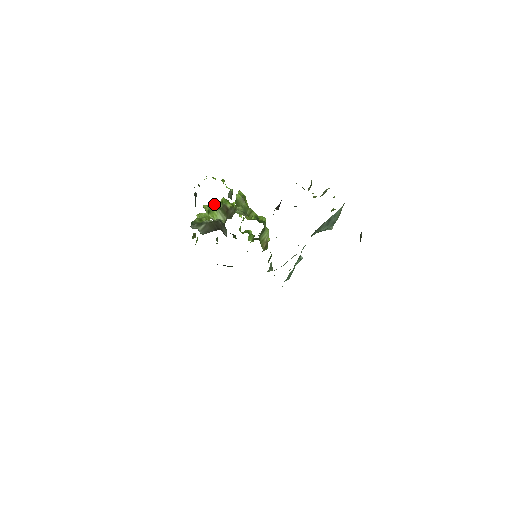
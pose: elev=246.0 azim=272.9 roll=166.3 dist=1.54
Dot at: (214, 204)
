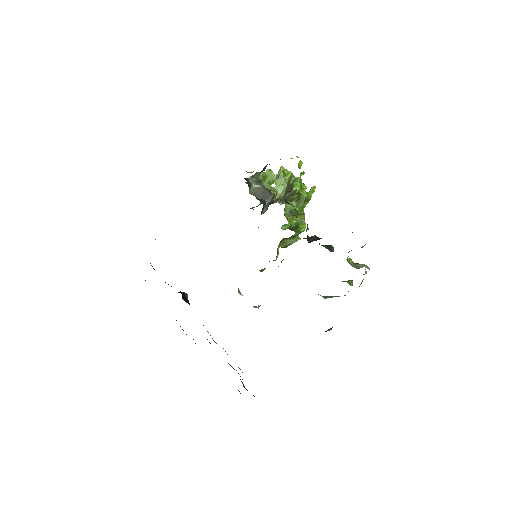
Dot at: (290, 174)
